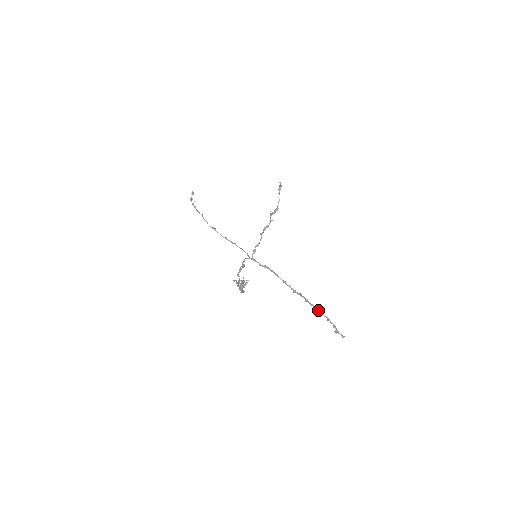
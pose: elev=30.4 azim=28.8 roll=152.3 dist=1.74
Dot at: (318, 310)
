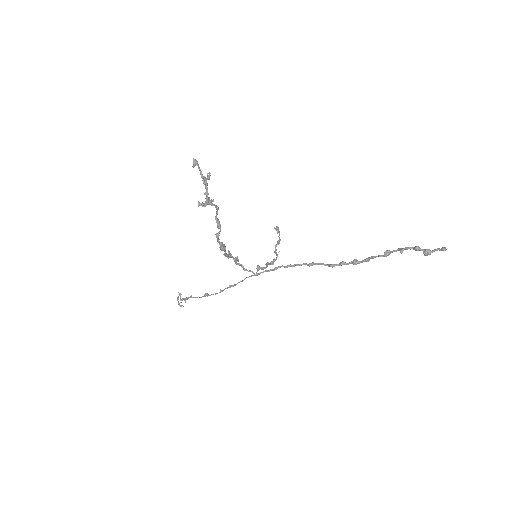
Dot at: (379, 255)
